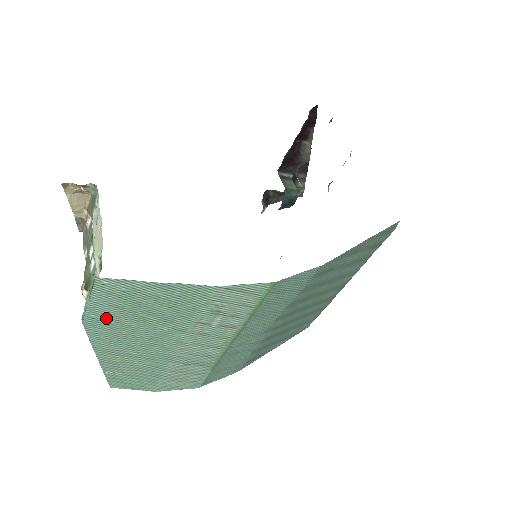
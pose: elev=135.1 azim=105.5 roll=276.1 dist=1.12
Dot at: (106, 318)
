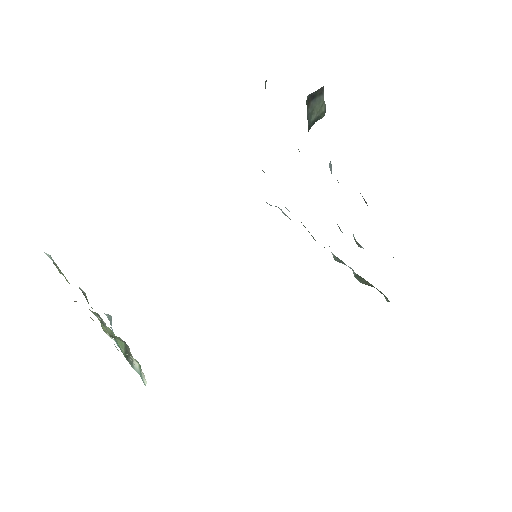
Dot at: occluded
